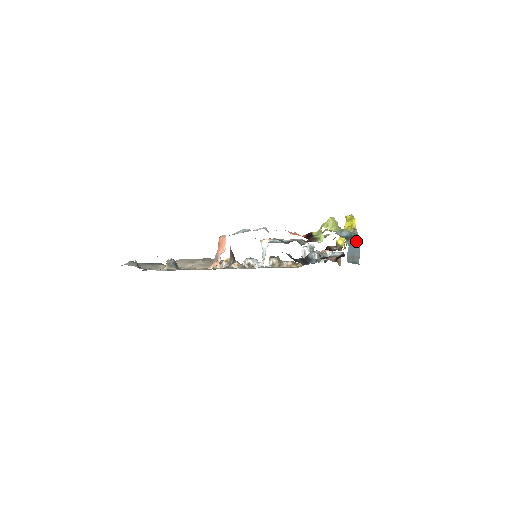
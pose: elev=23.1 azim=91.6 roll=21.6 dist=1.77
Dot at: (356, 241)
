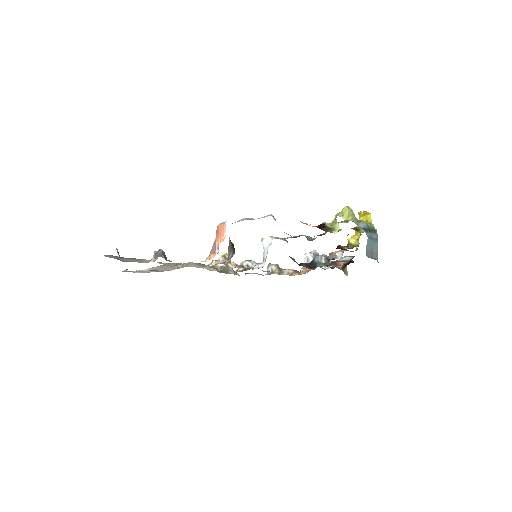
Dot at: (374, 235)
